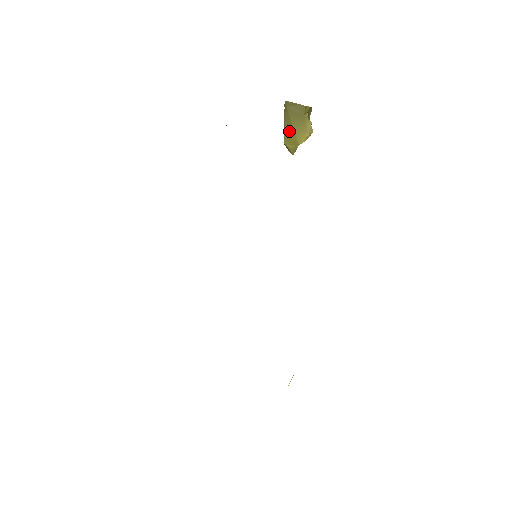
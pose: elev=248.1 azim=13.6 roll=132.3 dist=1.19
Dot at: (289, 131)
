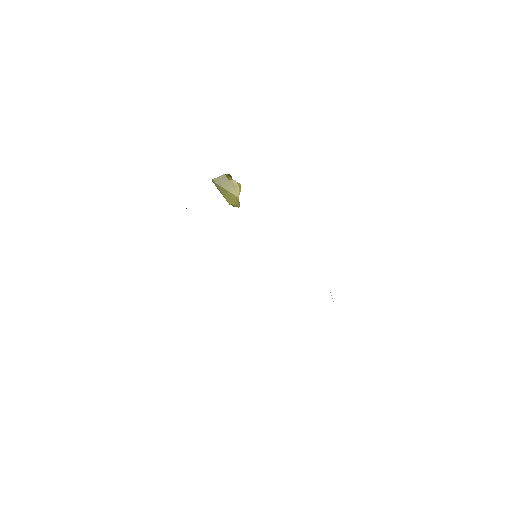
Dot at: (227, 195)
